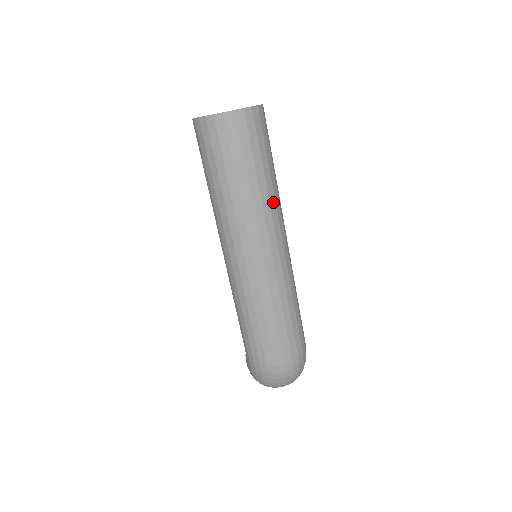
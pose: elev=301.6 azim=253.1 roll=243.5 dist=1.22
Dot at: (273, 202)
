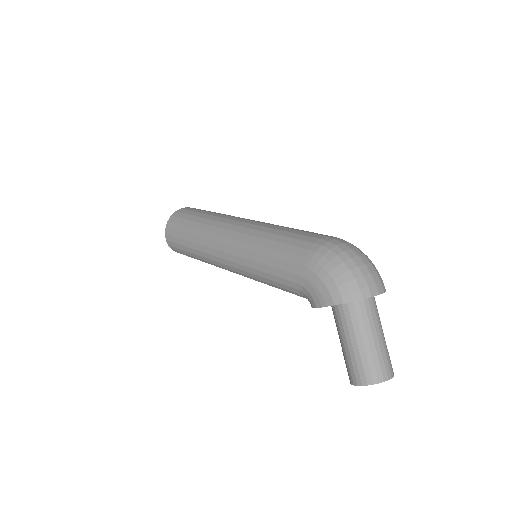
Dot at: occluded
